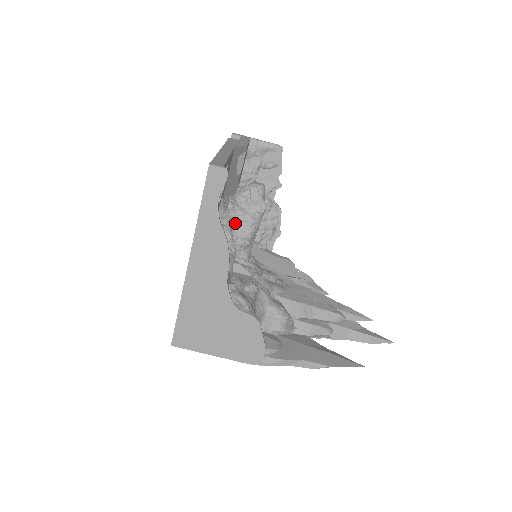
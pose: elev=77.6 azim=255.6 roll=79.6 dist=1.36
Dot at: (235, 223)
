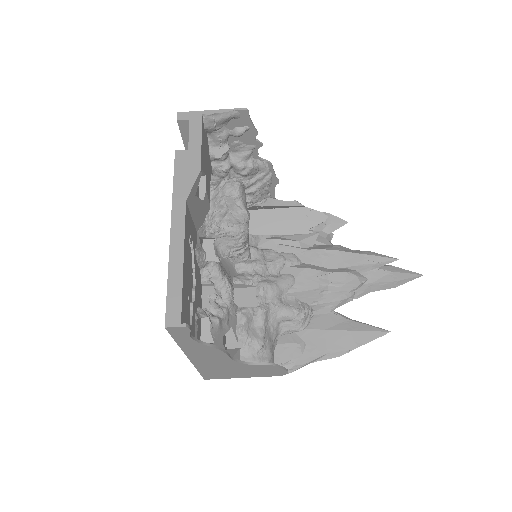
Dot at: (221, 241)
